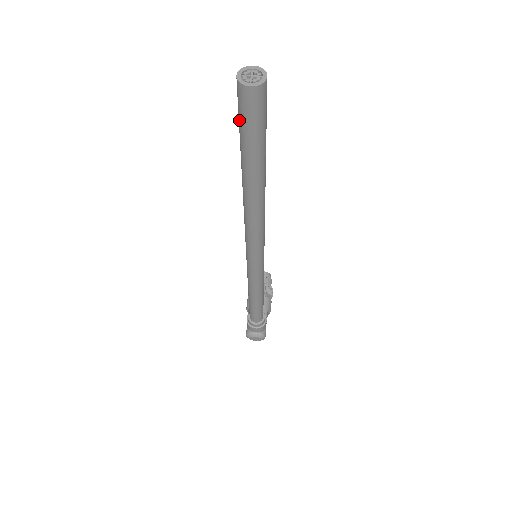
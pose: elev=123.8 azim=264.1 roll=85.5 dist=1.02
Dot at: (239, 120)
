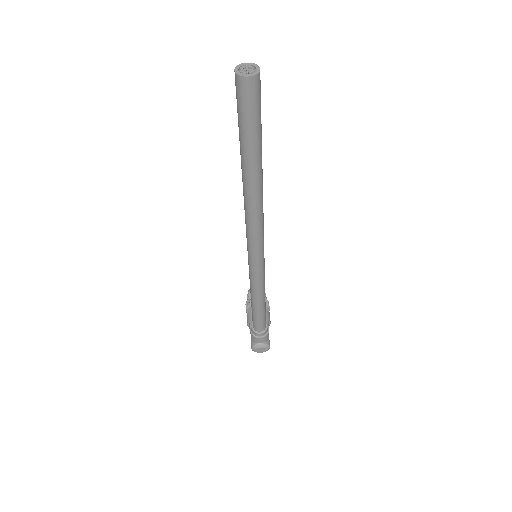
Dot at: (238, 112)
